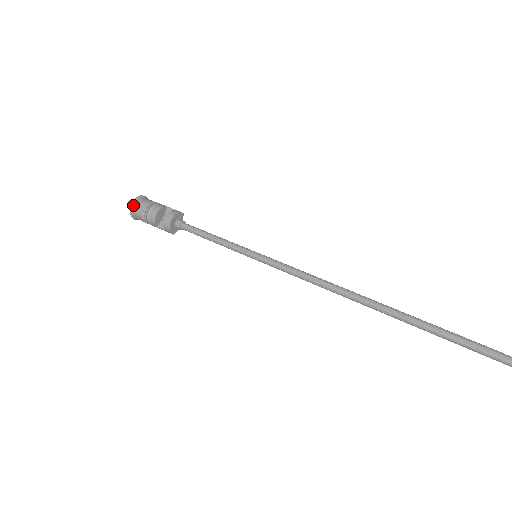
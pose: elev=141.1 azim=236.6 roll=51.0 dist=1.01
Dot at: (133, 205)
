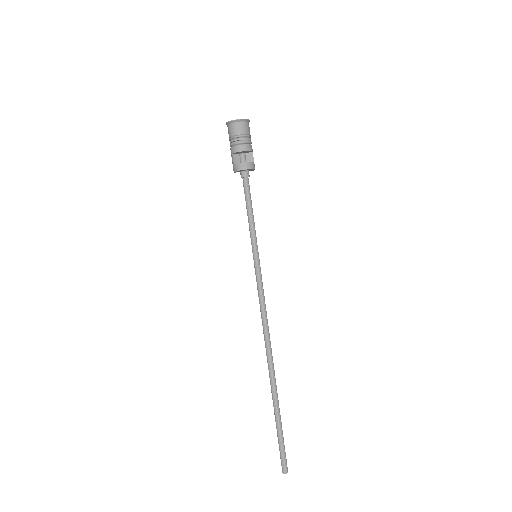
Dot at: (240, 121)
